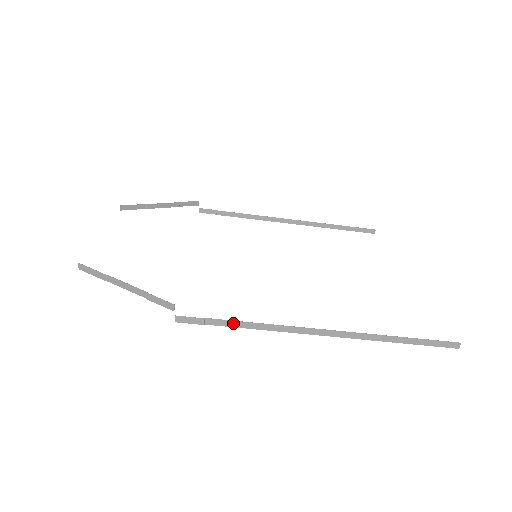
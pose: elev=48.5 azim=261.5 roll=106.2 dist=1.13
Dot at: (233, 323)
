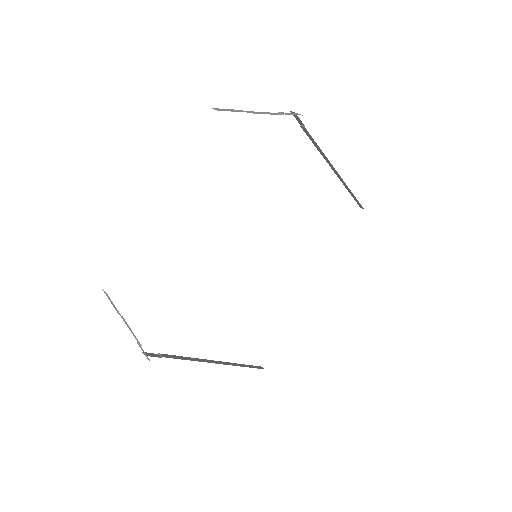
Dot at: (176, 357)
